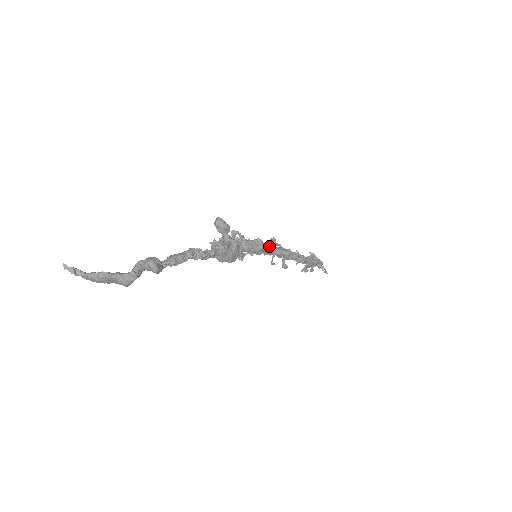
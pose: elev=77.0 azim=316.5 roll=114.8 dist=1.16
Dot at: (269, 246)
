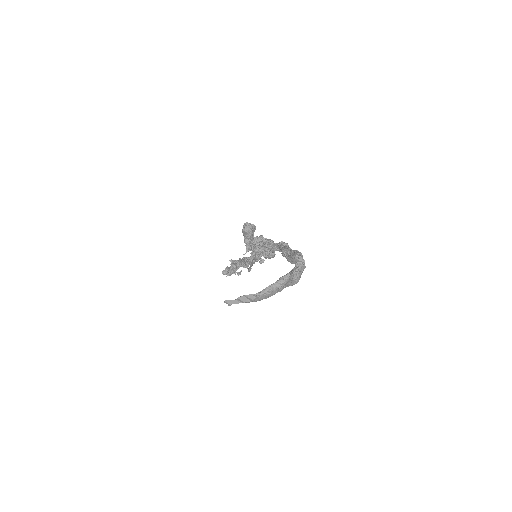
Dot at: occluded
